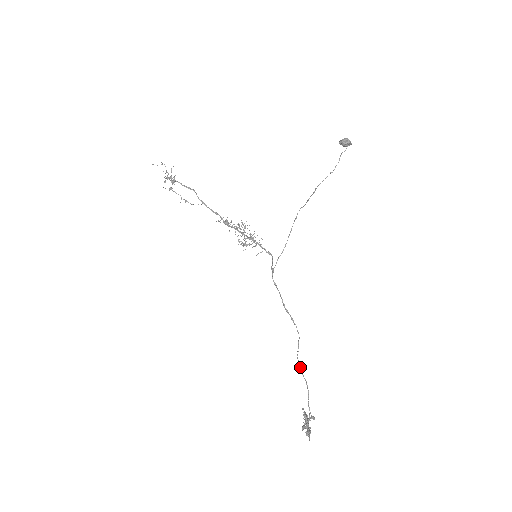
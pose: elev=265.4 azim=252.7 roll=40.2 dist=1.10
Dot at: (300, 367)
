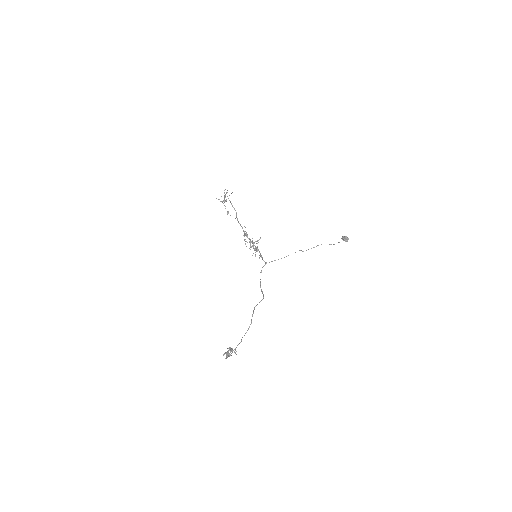
Dot at: occluded
